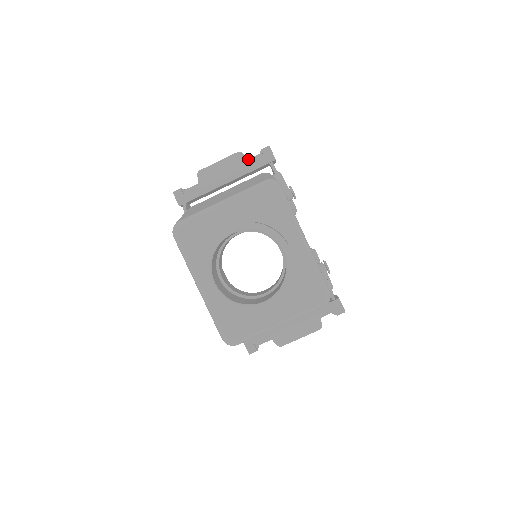
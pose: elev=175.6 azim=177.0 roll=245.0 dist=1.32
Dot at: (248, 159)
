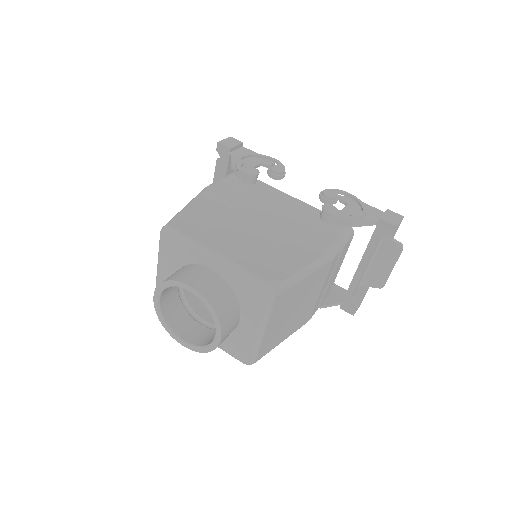
Dot at: occluded
